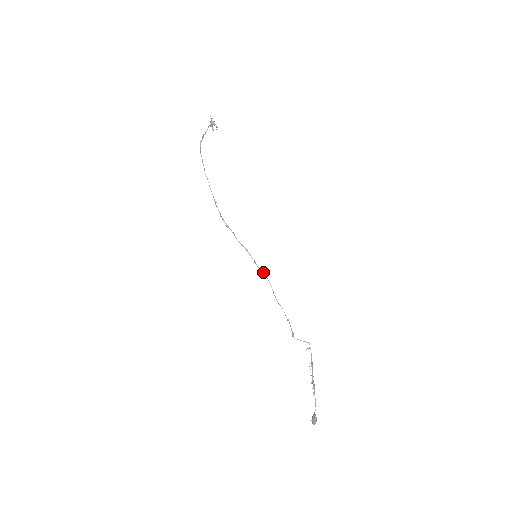
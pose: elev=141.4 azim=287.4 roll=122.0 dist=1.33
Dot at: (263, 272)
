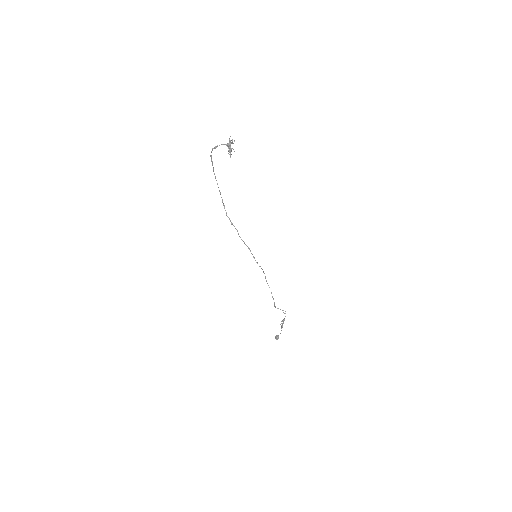
Dot at: (260, 266)
